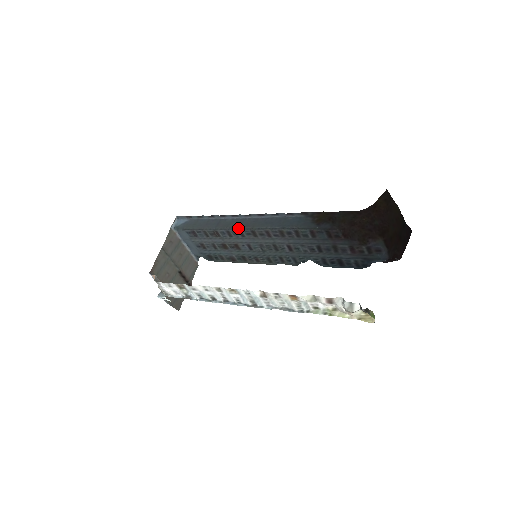
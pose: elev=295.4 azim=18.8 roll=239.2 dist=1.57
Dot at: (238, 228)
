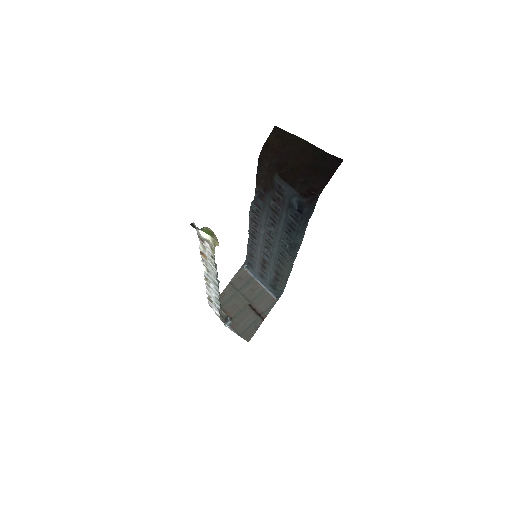
Dot at: (249, 238)
